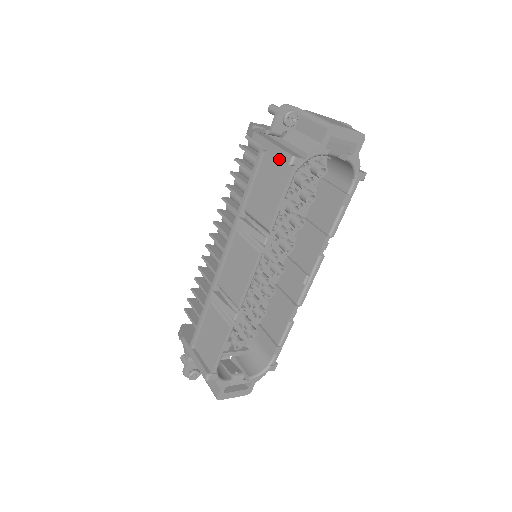
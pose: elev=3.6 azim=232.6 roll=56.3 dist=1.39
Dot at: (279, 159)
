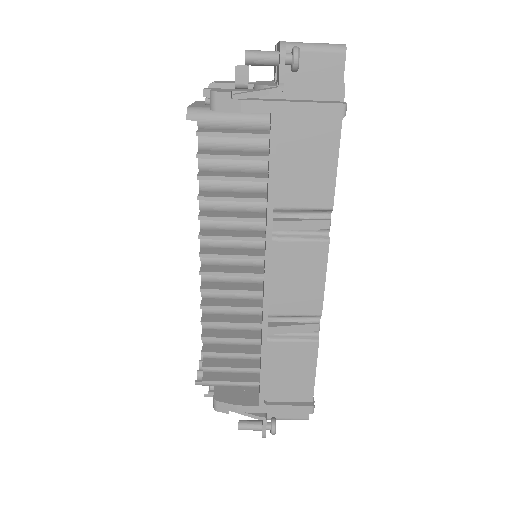
Dot at: (311, 118)
